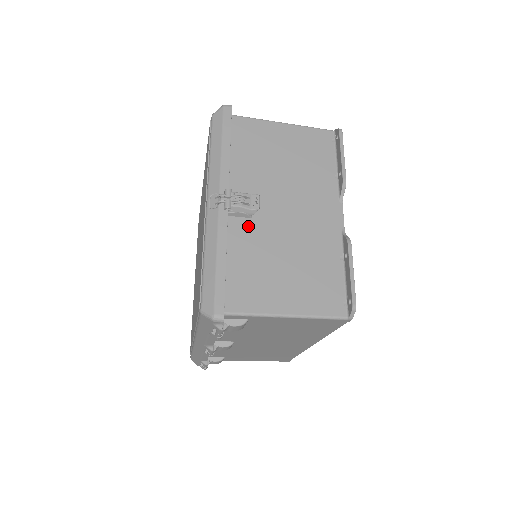
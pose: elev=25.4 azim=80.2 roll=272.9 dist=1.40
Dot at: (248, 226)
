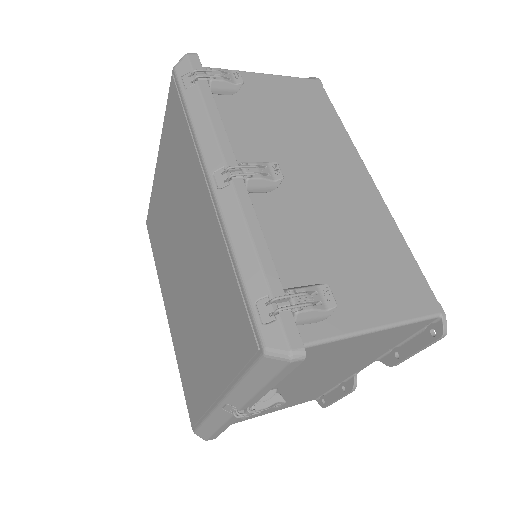
Dot at: occluded
